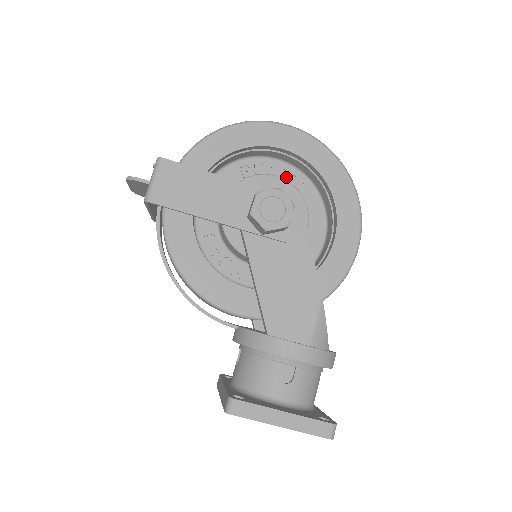
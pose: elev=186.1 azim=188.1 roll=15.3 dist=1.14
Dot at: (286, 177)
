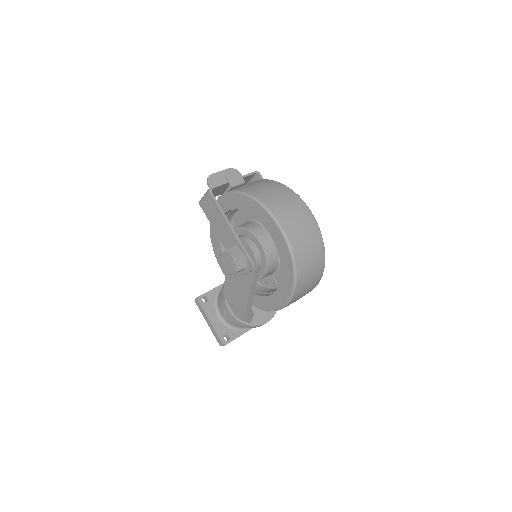
Dot at: occluded
